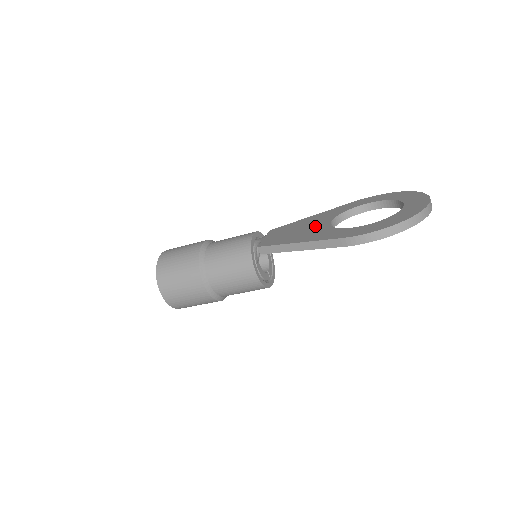
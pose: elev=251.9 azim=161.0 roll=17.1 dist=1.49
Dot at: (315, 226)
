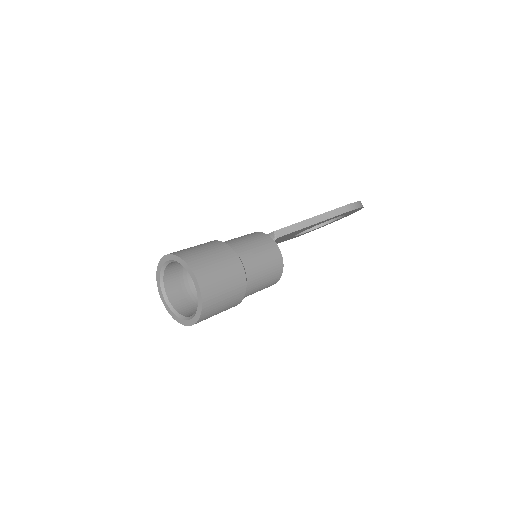
Dot at: occluded
